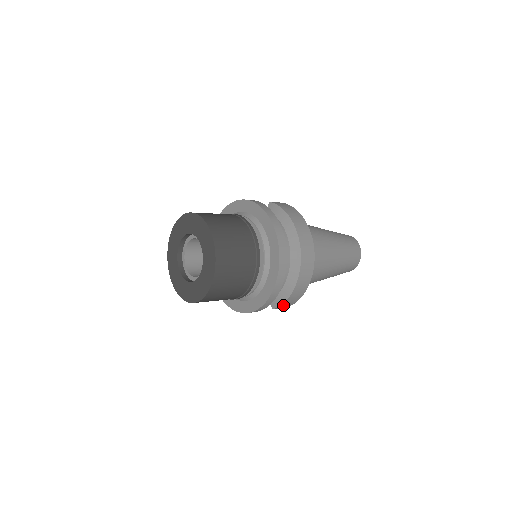
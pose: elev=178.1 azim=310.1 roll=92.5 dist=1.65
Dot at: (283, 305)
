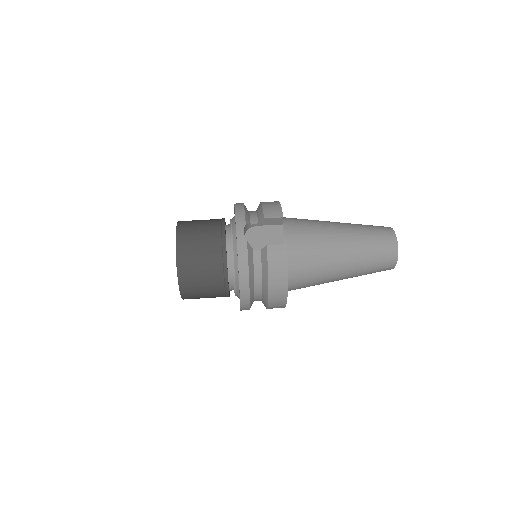
Dot at: occluded
